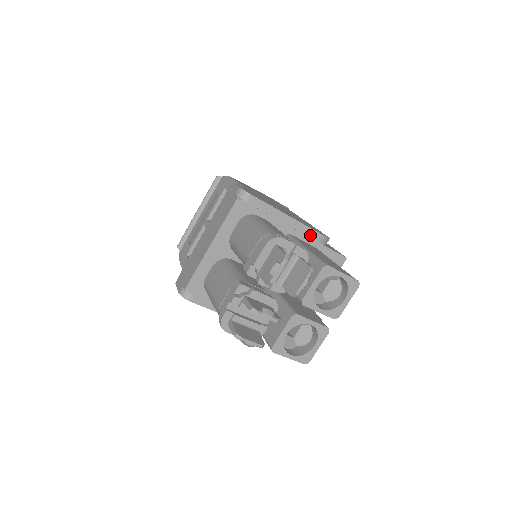
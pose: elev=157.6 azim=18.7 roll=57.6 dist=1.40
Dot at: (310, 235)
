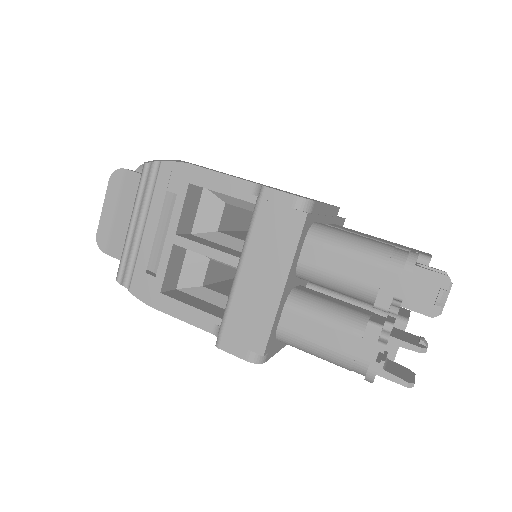
Dot at: (334, 214)
